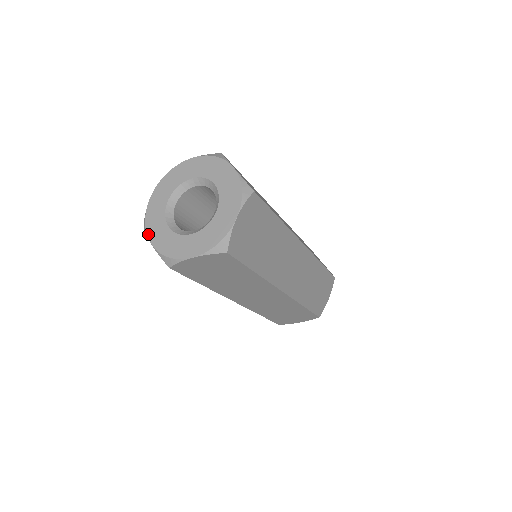
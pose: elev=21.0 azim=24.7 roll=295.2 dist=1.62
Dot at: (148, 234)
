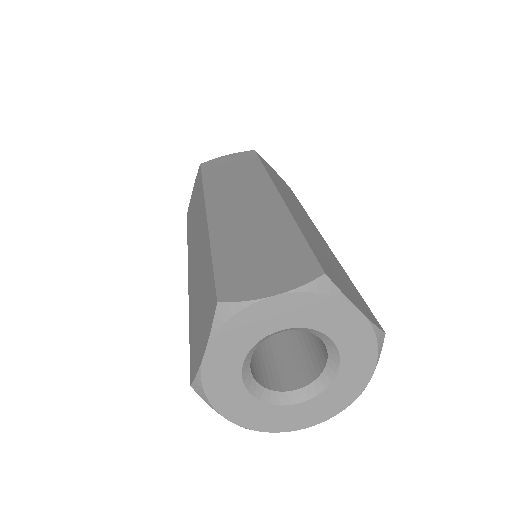
Dot at: (213, 342)
